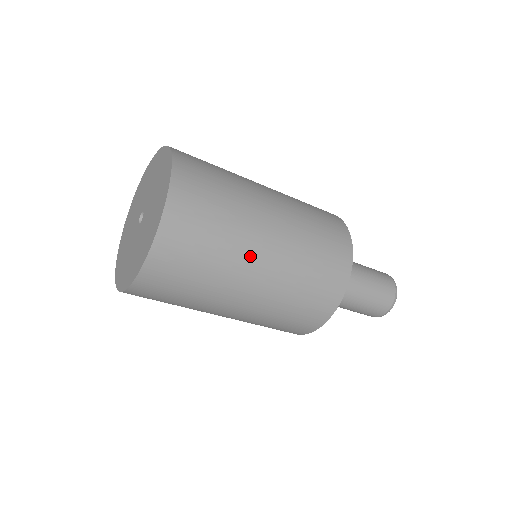
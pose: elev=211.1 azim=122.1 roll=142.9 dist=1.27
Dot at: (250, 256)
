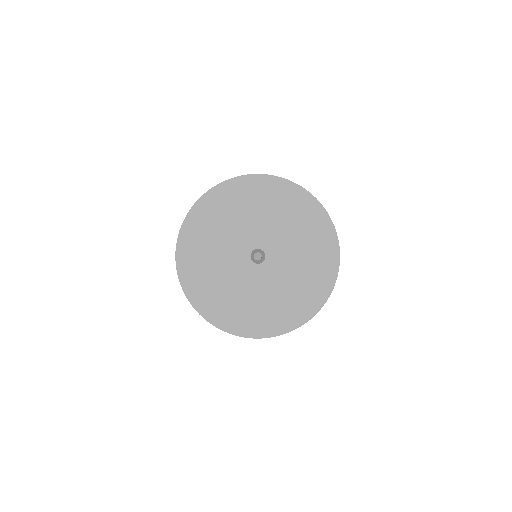
Dot at: occluded
